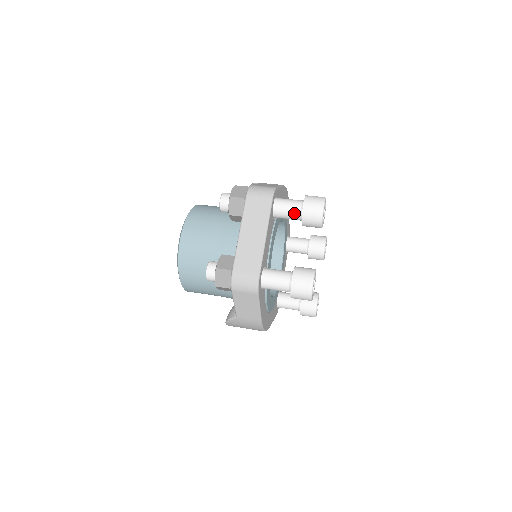
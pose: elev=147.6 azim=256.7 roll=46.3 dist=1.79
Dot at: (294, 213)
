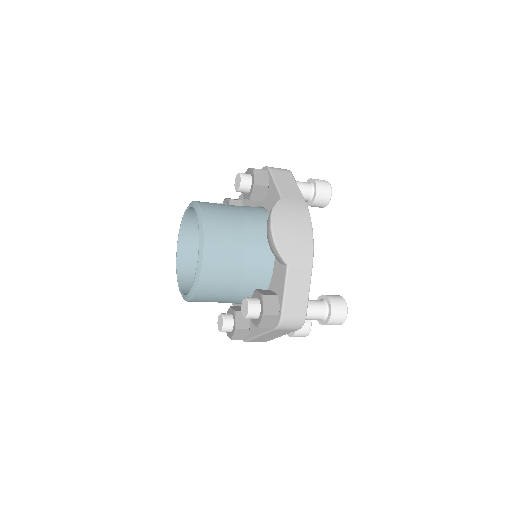
Dot at: occluded
